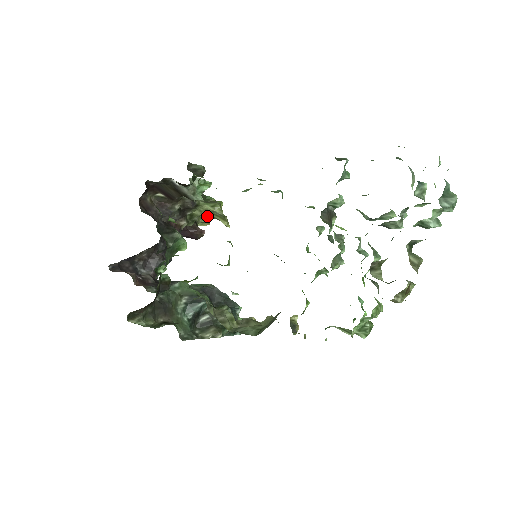
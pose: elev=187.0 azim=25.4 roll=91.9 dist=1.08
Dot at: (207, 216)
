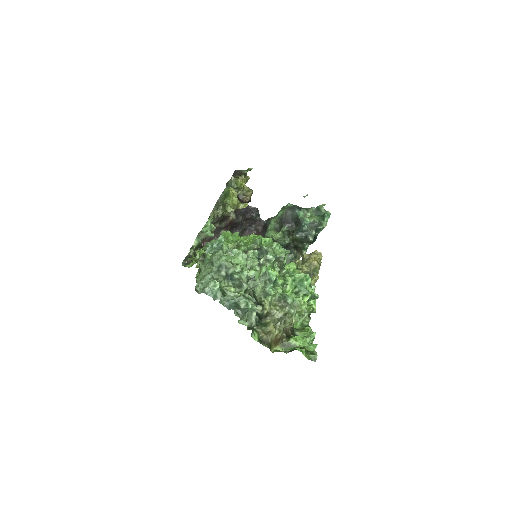
Dot at: (239, 188)
